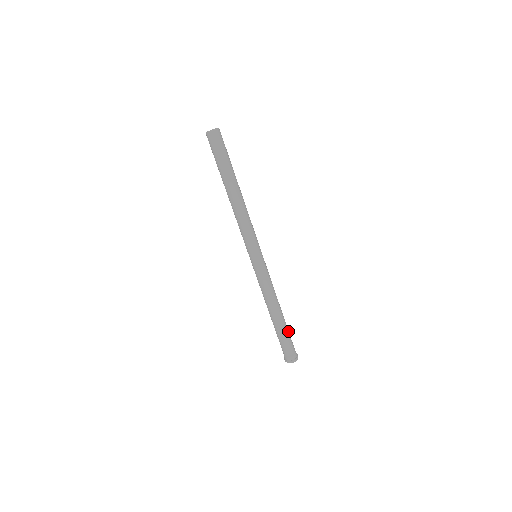
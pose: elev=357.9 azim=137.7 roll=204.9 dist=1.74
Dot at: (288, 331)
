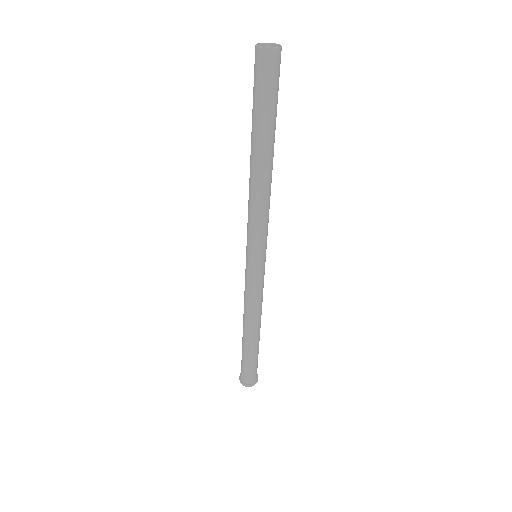
Dot at: (258, 353)
